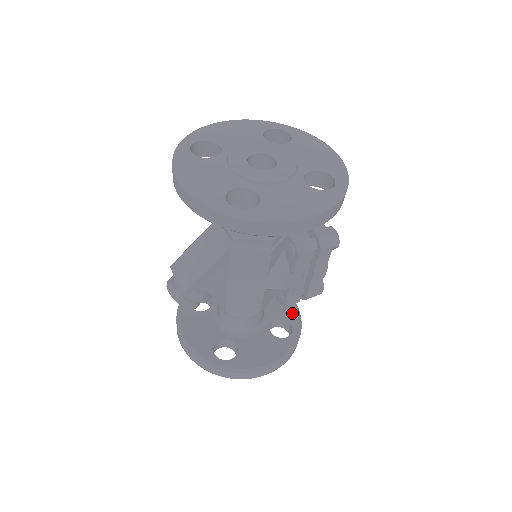
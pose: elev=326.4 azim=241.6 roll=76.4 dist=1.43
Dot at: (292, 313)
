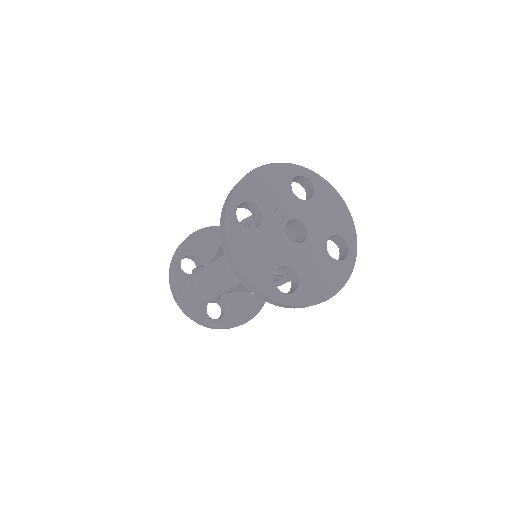
Dot at: occluded
